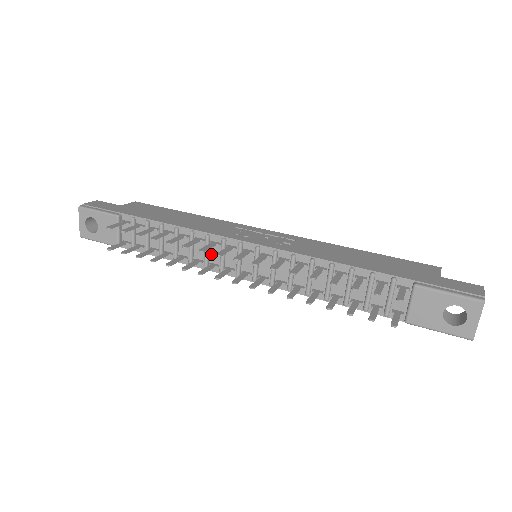
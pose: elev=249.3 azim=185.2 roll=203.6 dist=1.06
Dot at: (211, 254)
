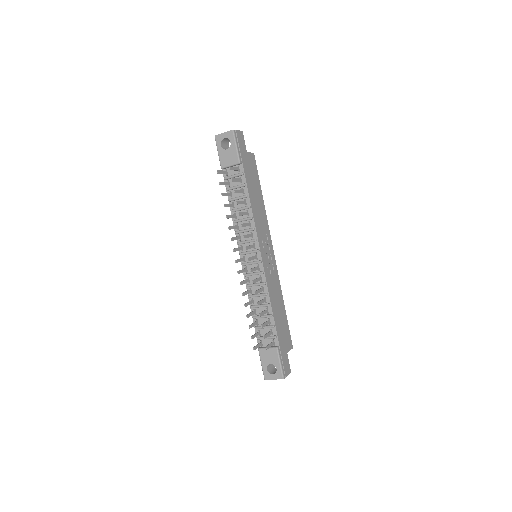
Dot at: (245, 233)
